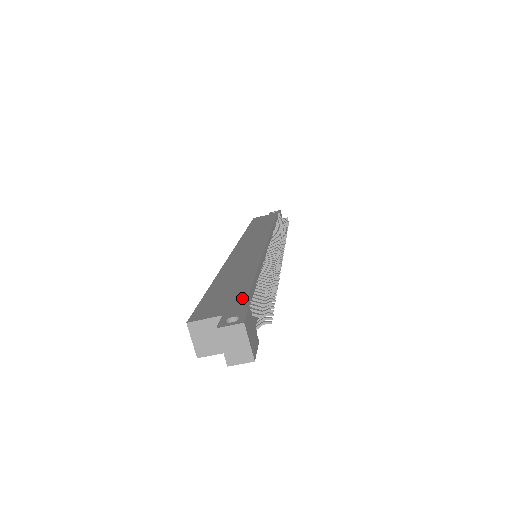
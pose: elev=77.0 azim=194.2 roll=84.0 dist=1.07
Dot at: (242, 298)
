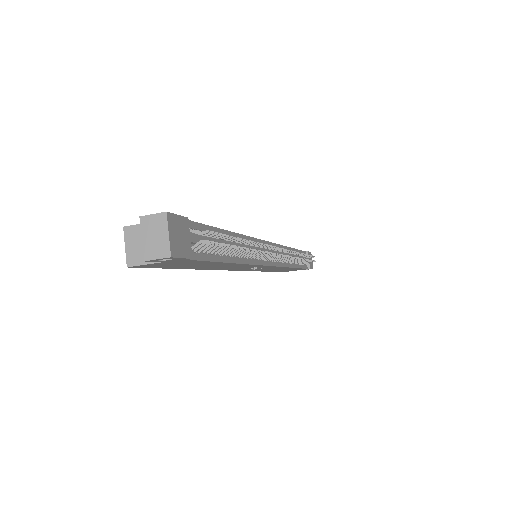
Dot at: (191, 222)
